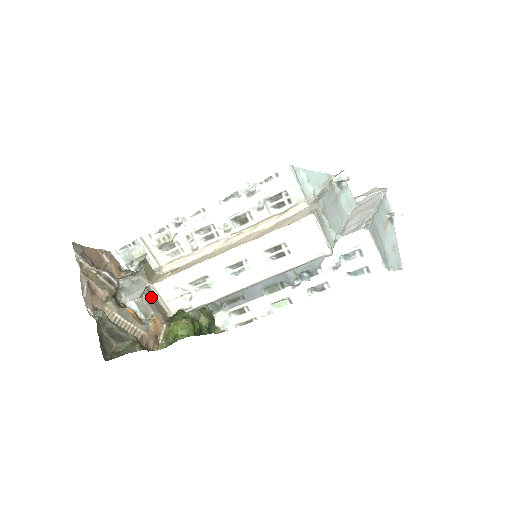
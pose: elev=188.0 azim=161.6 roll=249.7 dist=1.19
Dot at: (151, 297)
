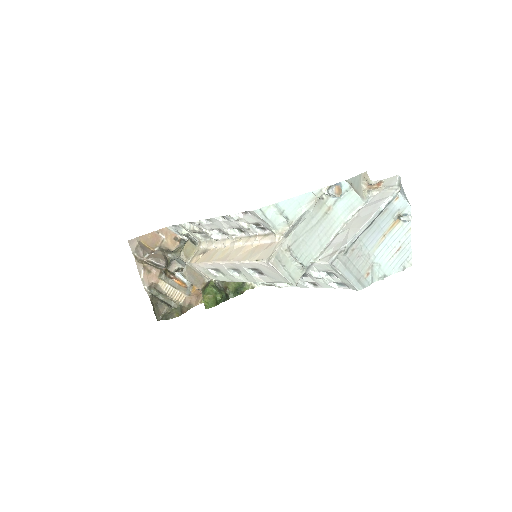
Dot at: (190, 272)
